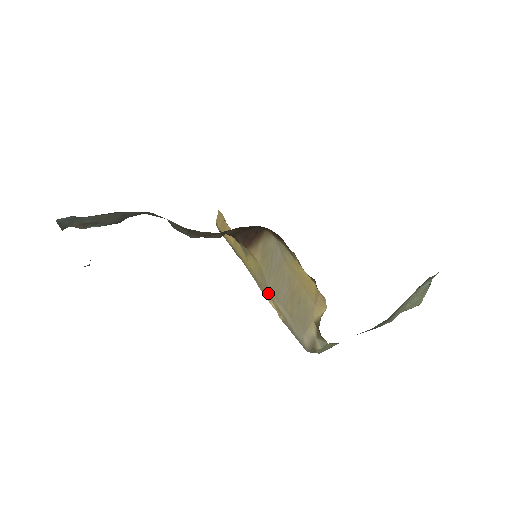
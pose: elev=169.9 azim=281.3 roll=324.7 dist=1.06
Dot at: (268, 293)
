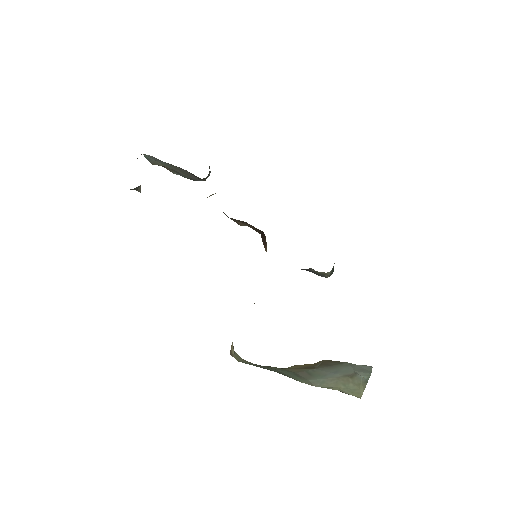
Dot at: occluded
